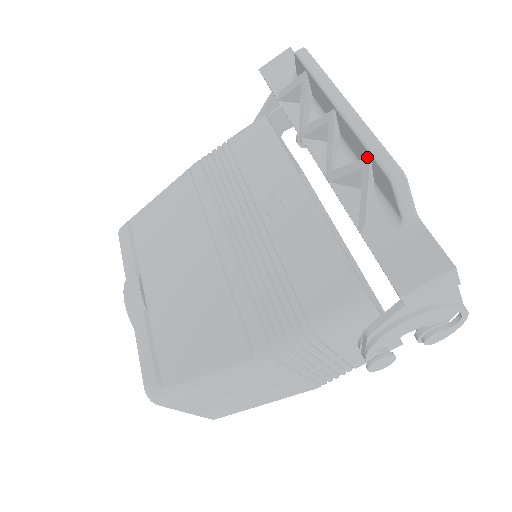
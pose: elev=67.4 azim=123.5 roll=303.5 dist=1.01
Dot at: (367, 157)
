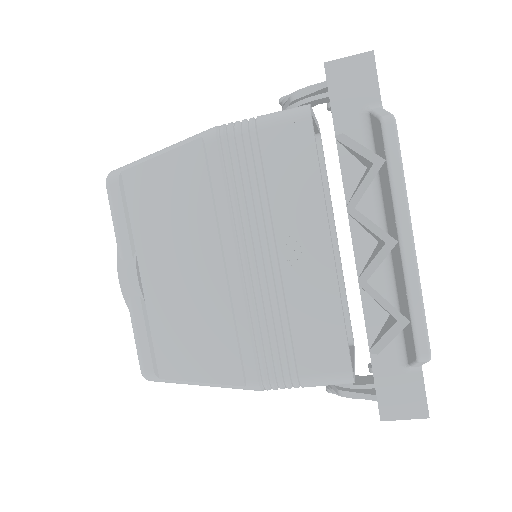
Dot at: (407, 319)
